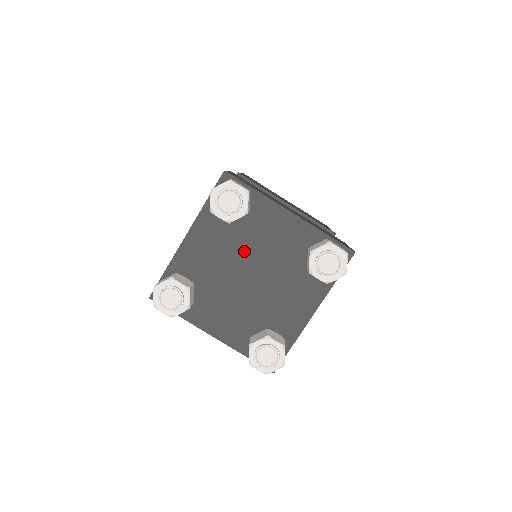
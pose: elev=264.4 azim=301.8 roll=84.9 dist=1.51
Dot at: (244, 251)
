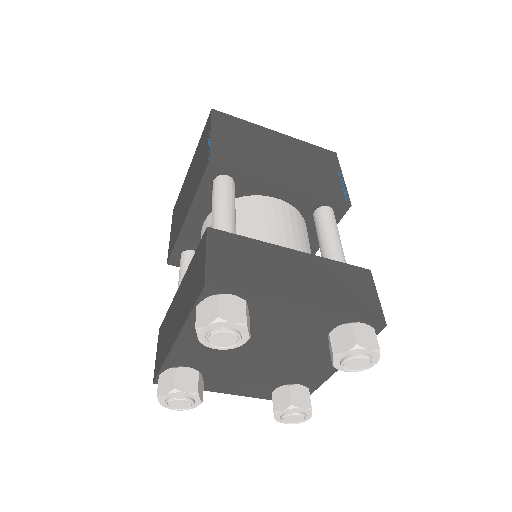
Dot at: (250, 342)
